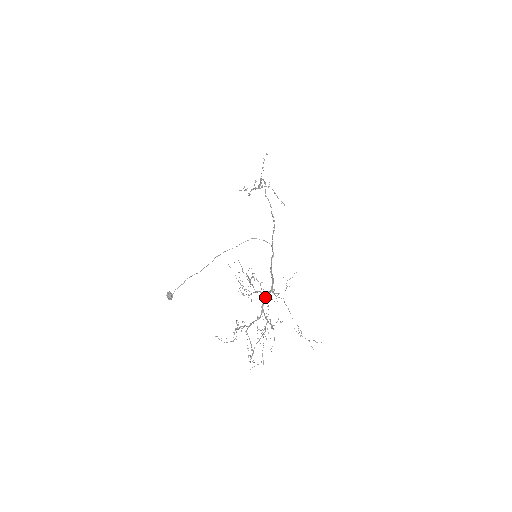
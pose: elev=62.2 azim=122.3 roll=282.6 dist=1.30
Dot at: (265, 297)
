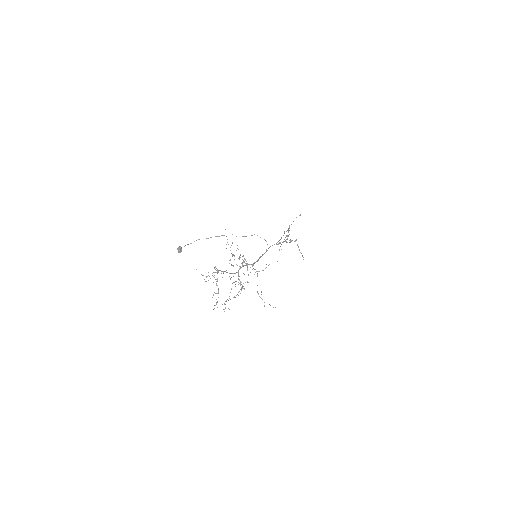
Dot at: occluded
